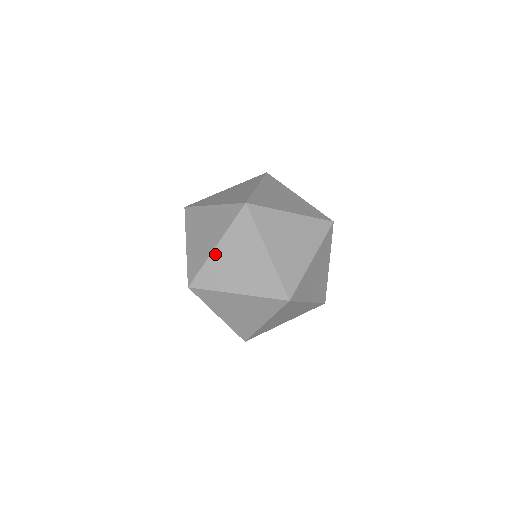
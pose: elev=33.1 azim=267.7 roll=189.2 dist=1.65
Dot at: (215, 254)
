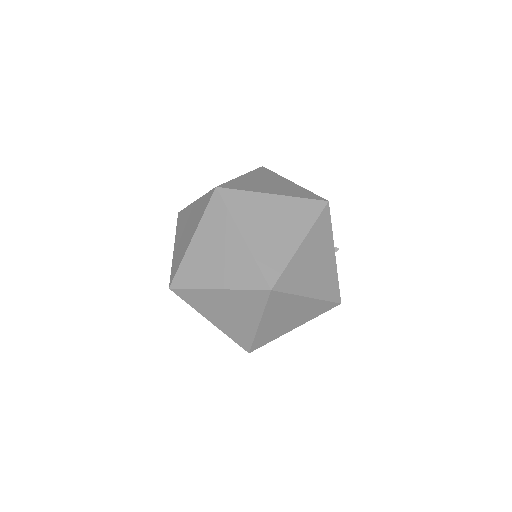
Dot at: (191, 248)
